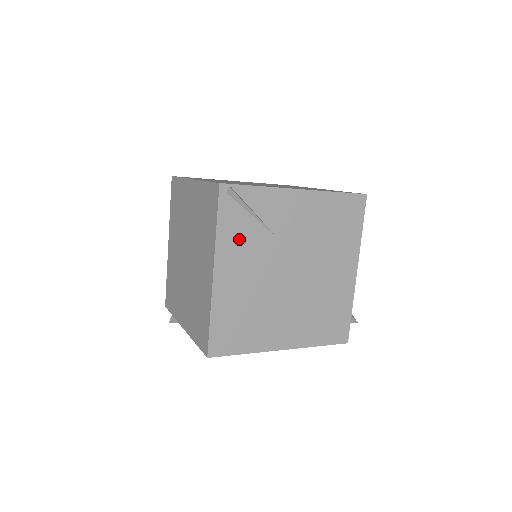
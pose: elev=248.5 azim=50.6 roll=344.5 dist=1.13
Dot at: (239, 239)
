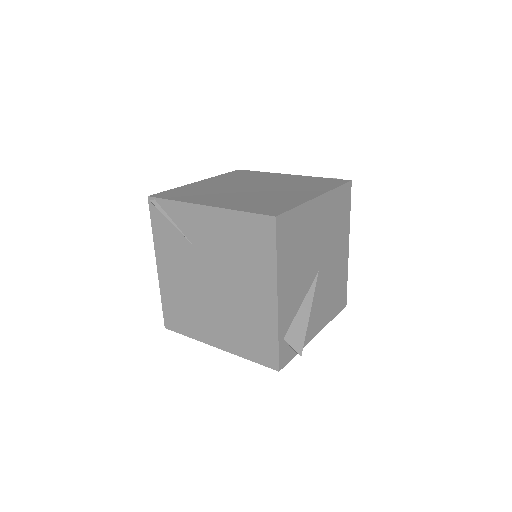
Dot at: (168, 243)
